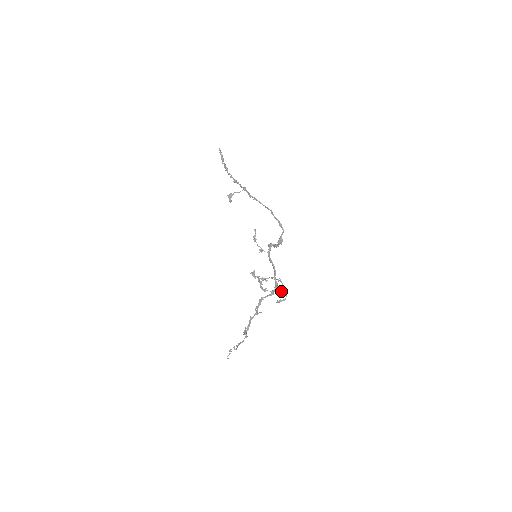
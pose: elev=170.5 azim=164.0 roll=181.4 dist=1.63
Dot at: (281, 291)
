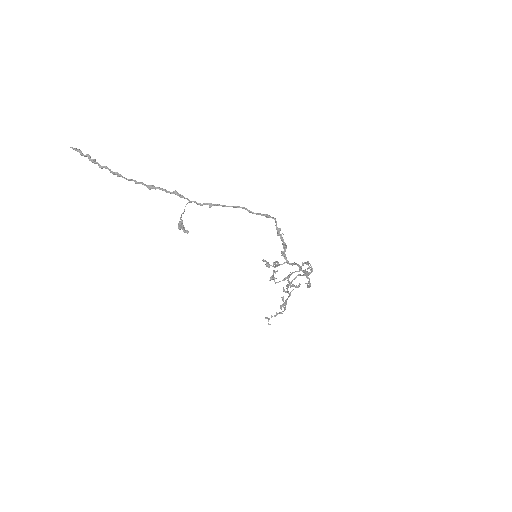
Dot at: (307, 269)
